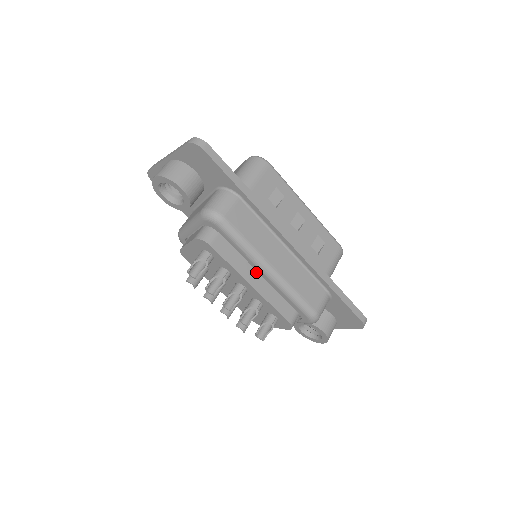
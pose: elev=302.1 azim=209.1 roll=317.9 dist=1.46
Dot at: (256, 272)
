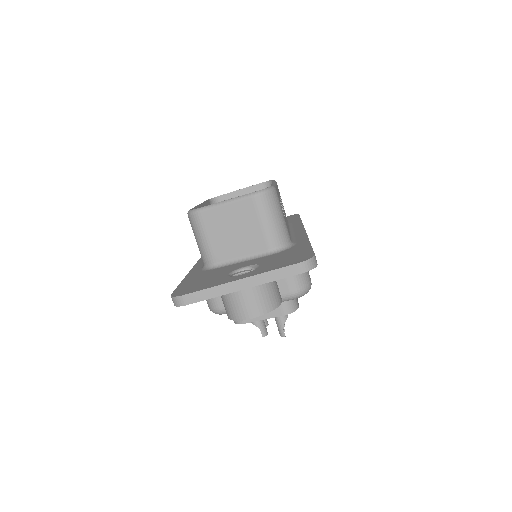
Dot at: occluded
